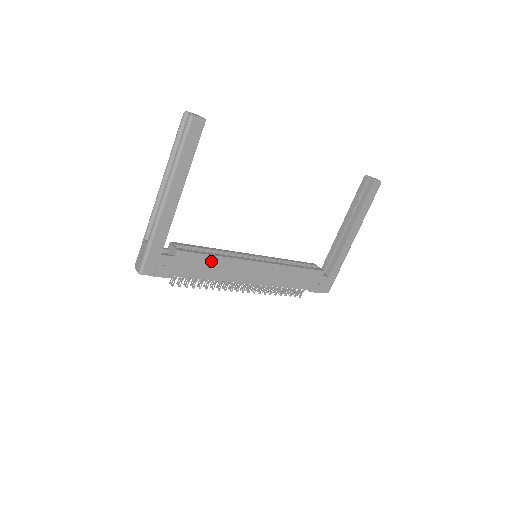
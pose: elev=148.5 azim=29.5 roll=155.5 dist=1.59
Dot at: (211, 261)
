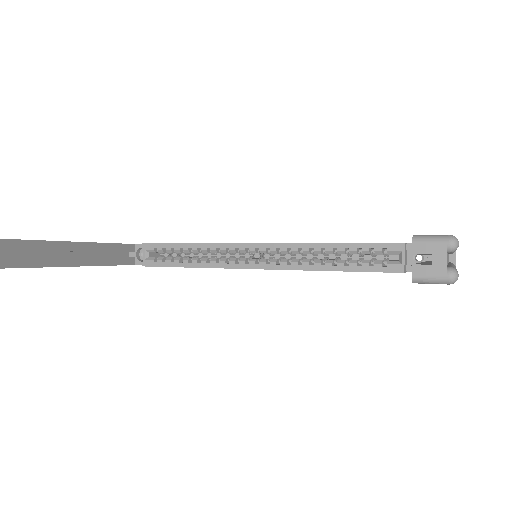
Dot at: occluded
